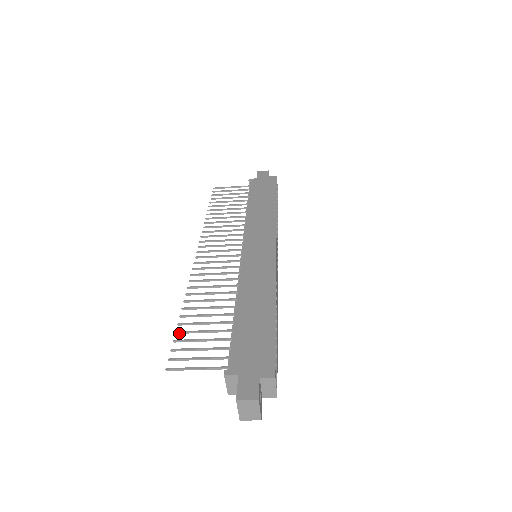
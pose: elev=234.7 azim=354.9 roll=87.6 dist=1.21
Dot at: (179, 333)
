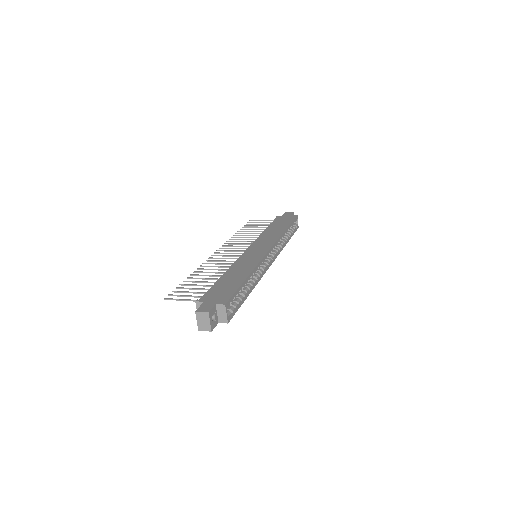
Dot at: (182, 285)
